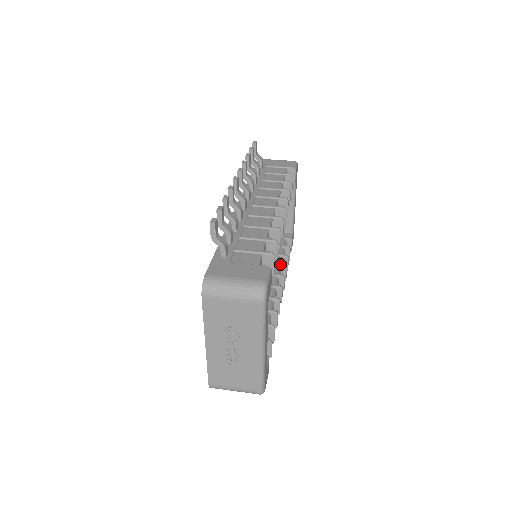
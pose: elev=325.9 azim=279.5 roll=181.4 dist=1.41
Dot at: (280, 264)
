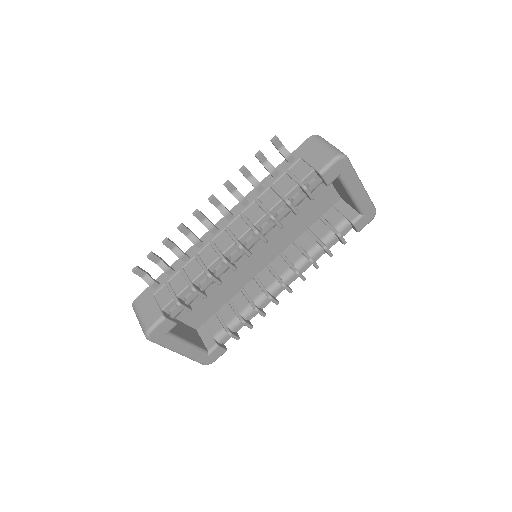
Dot at: (307, 256)
